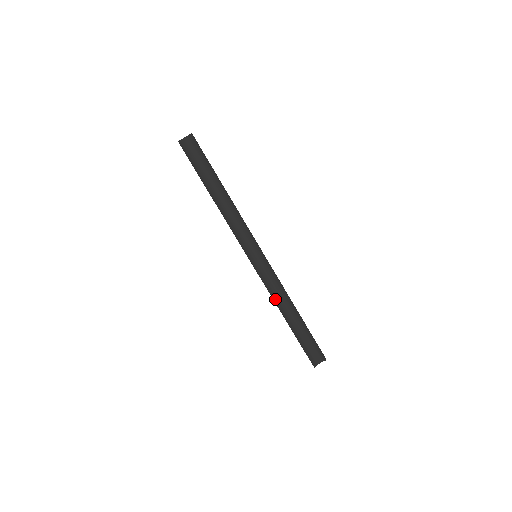
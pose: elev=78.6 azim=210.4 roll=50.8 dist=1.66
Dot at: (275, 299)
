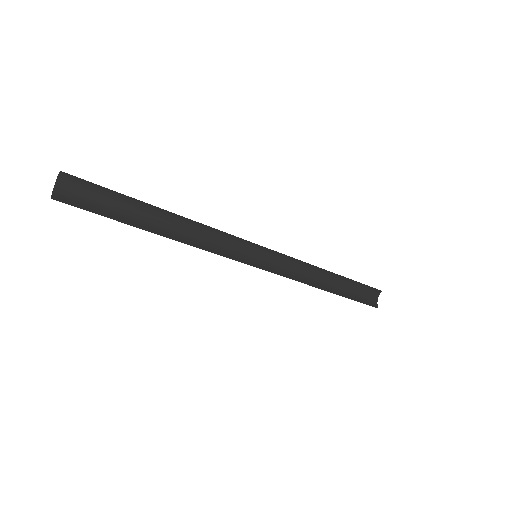
Dot at: (305, 282)
